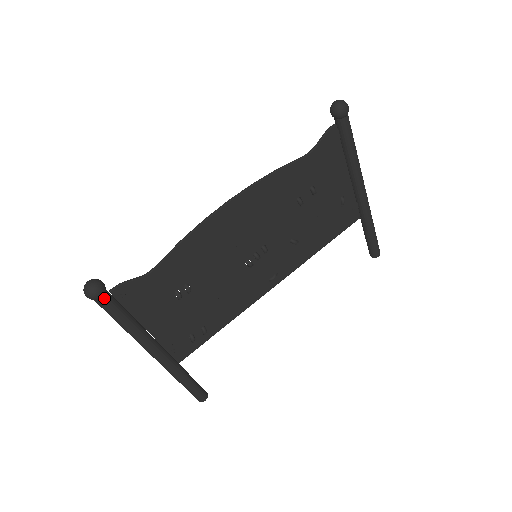
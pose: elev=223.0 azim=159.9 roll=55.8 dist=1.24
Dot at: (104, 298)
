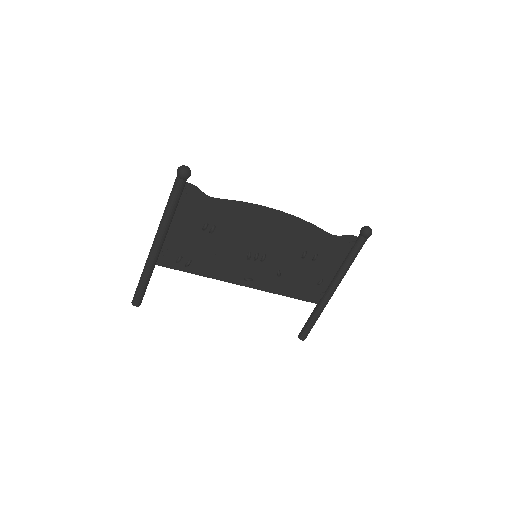
Dot at: (183, 181)
